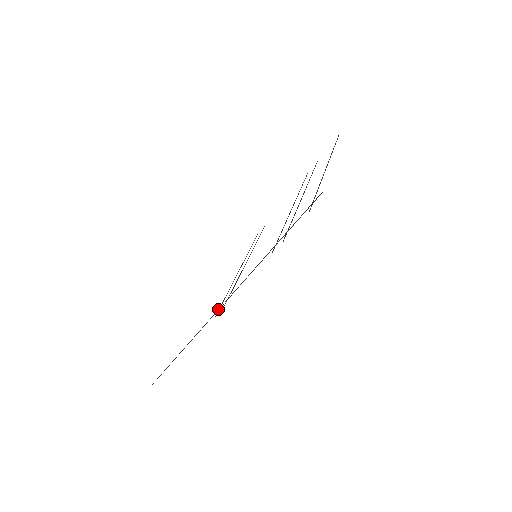
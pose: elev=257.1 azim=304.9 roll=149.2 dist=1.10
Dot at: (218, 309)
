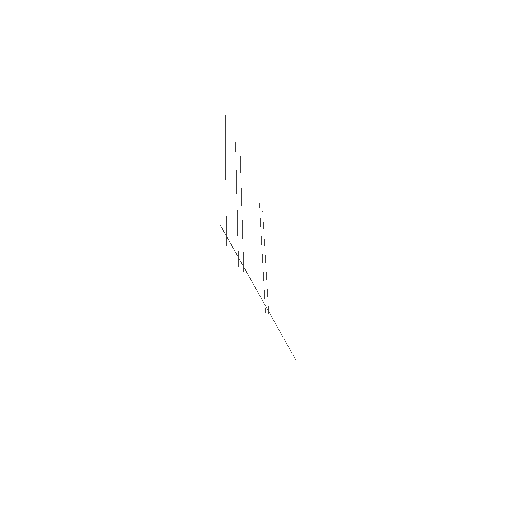
Dot at: occluded
